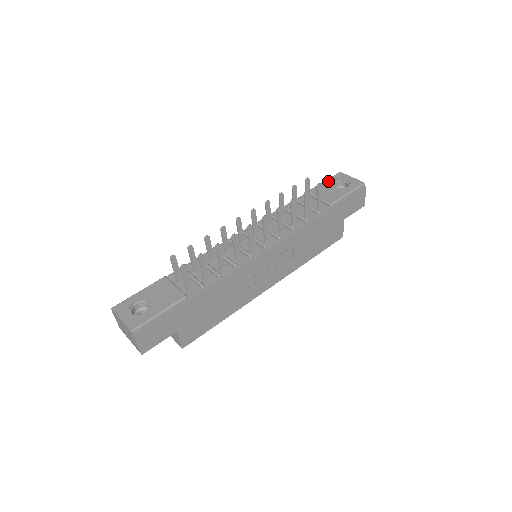
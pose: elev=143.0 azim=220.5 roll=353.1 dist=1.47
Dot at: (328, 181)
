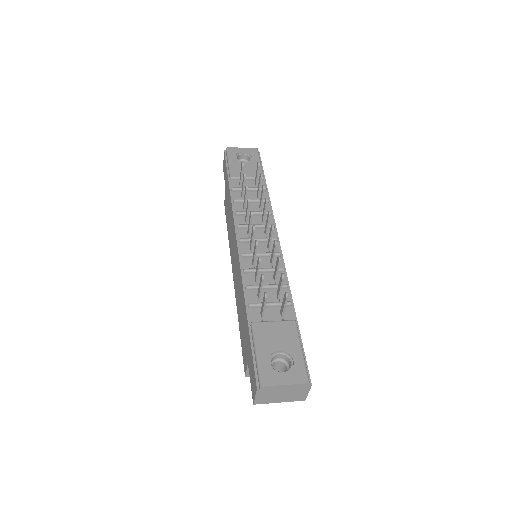
Dot at: (232, 160)
